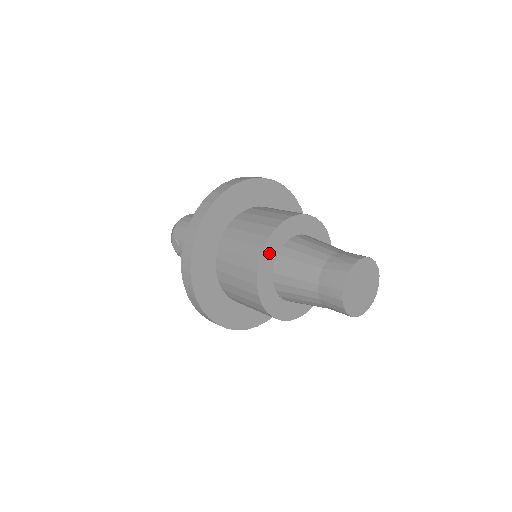
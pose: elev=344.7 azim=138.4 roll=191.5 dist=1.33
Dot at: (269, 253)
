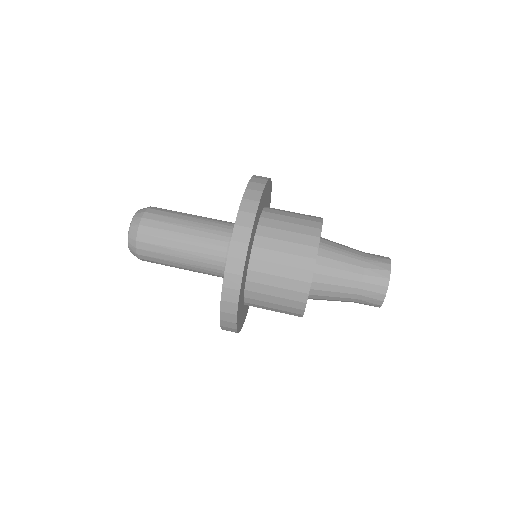
Dot at: occluded
